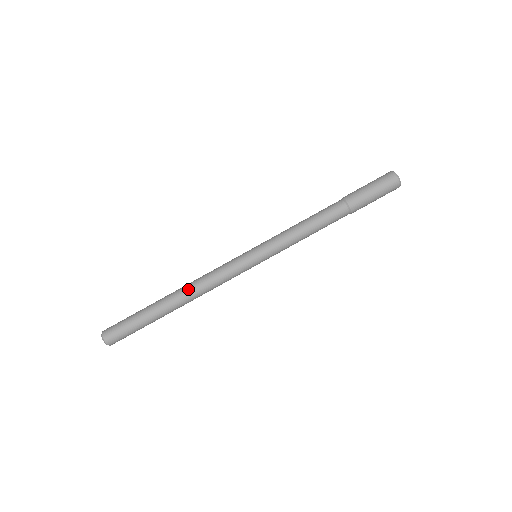
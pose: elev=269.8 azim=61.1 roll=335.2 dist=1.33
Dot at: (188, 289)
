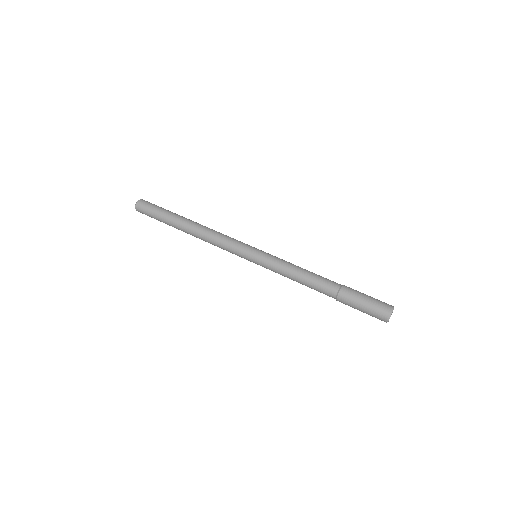
Dot at: occluded
